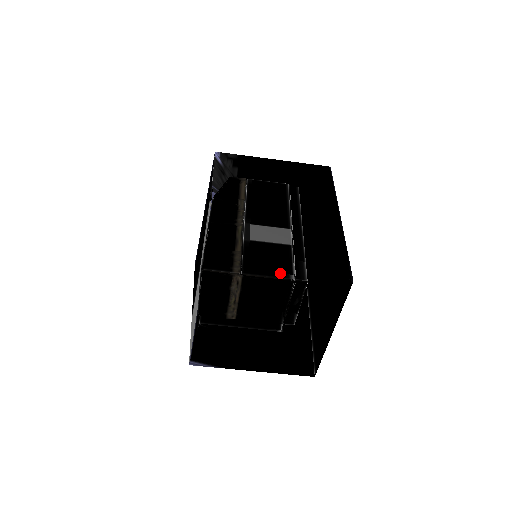
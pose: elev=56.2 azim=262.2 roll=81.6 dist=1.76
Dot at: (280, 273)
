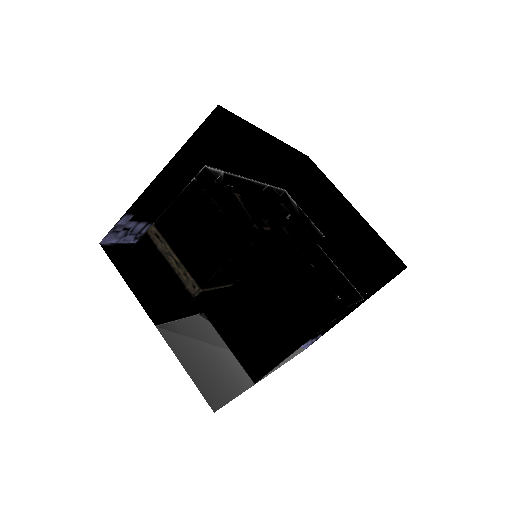
Dot at: occluded
